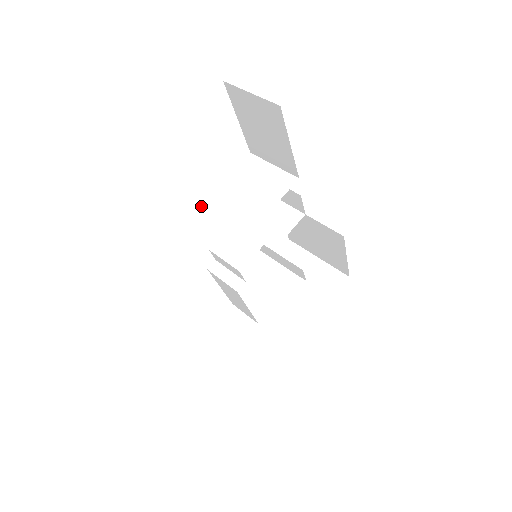
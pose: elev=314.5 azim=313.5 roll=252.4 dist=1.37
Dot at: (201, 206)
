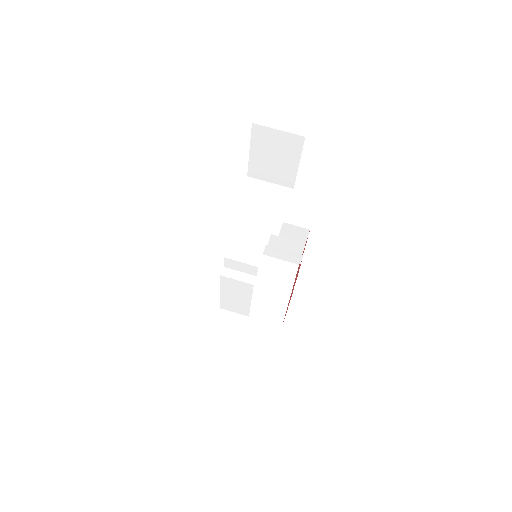
Dot at: (230, 220)
